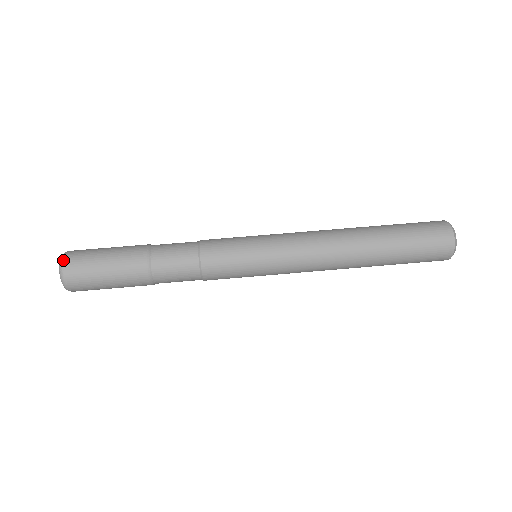
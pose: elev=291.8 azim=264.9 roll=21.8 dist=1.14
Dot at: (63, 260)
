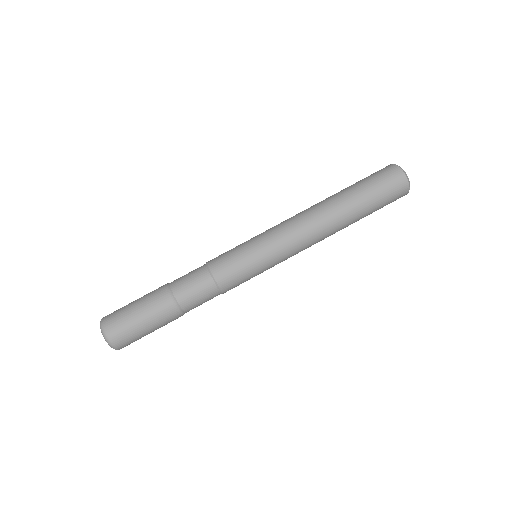
Dot at: (102, 326)
